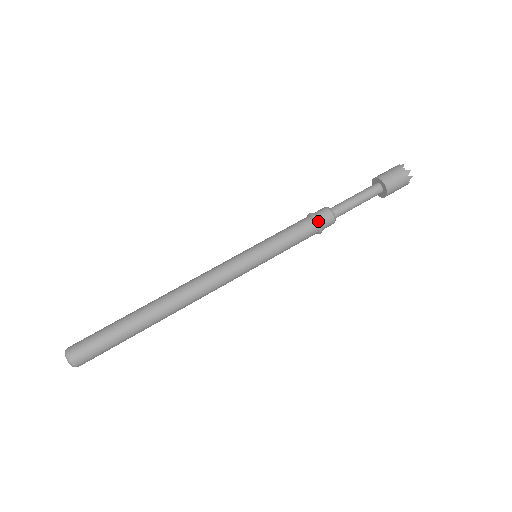
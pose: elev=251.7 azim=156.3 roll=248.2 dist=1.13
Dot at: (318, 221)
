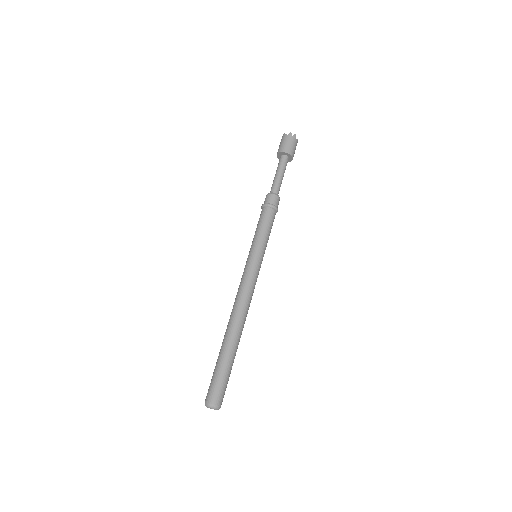
Dot at: (269, 205)
